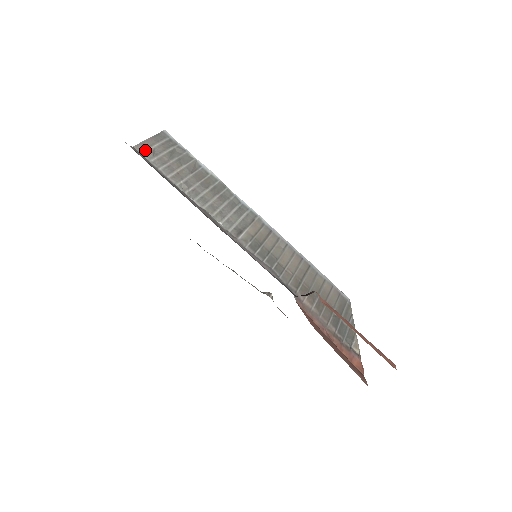
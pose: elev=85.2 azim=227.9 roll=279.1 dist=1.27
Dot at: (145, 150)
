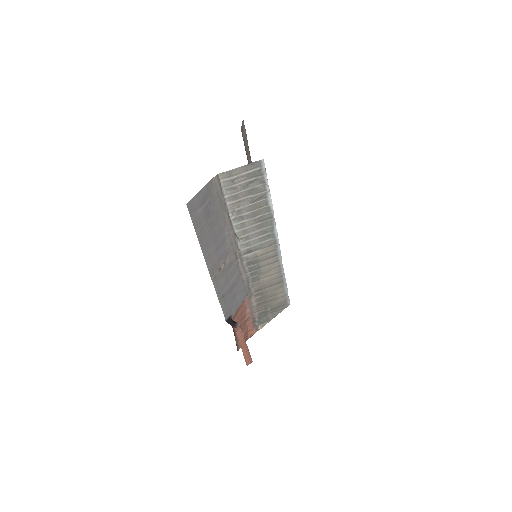
Dot at: (227, 178)
